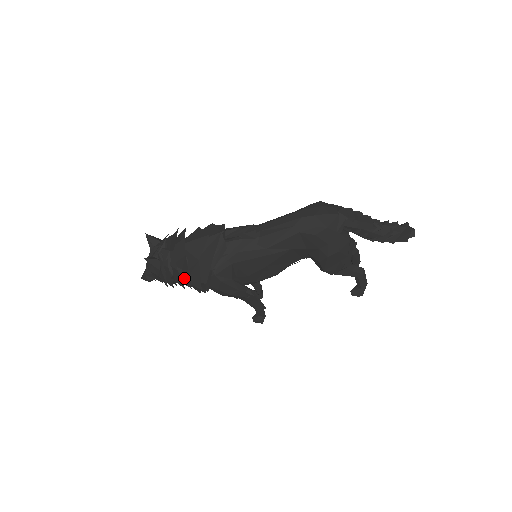
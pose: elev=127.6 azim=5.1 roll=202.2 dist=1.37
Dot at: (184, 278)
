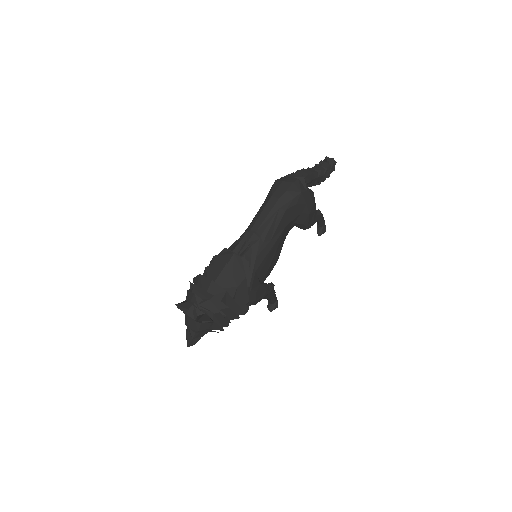
Dot at: occluded
